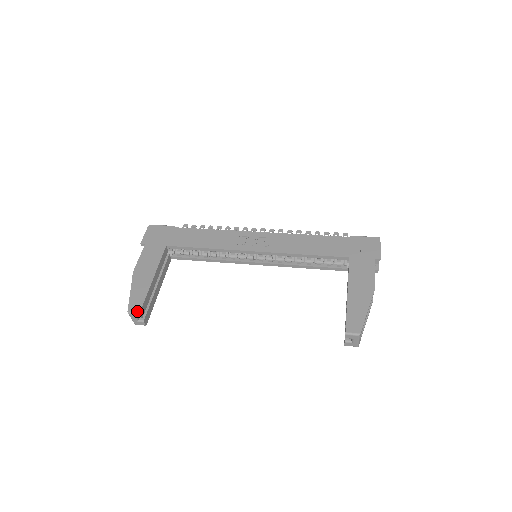
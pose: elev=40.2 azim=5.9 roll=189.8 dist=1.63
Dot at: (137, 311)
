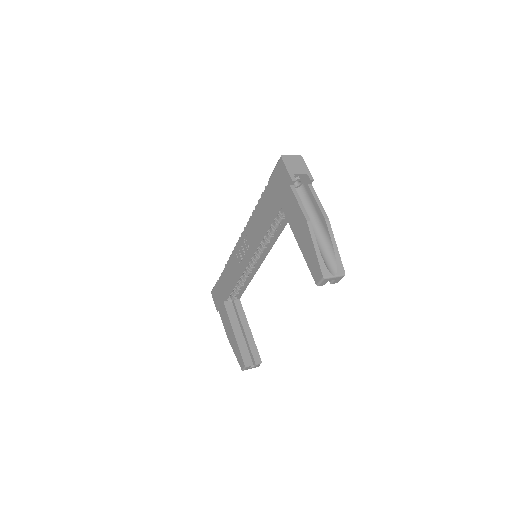
Dot at: (243, 366)
